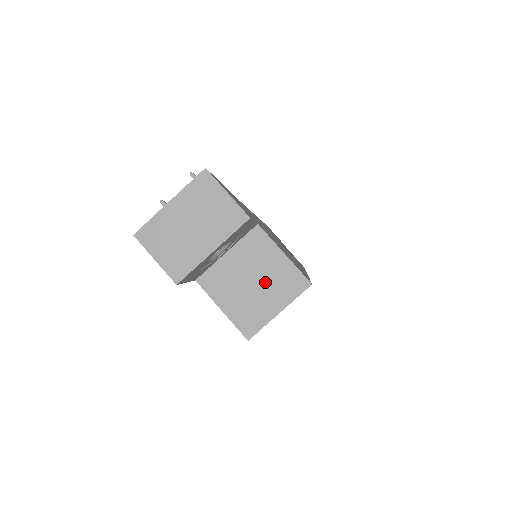
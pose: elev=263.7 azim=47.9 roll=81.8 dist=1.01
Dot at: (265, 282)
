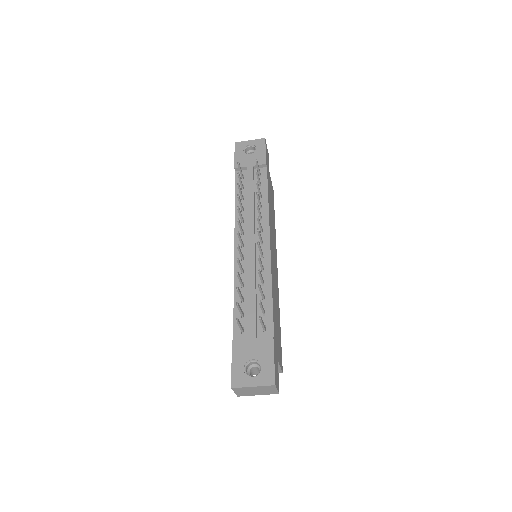
Dot at: occluded
